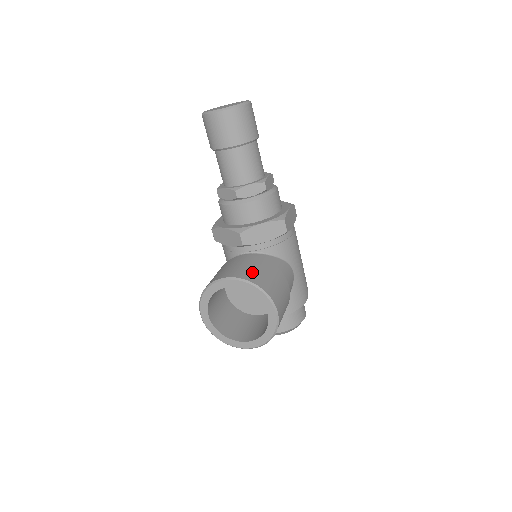
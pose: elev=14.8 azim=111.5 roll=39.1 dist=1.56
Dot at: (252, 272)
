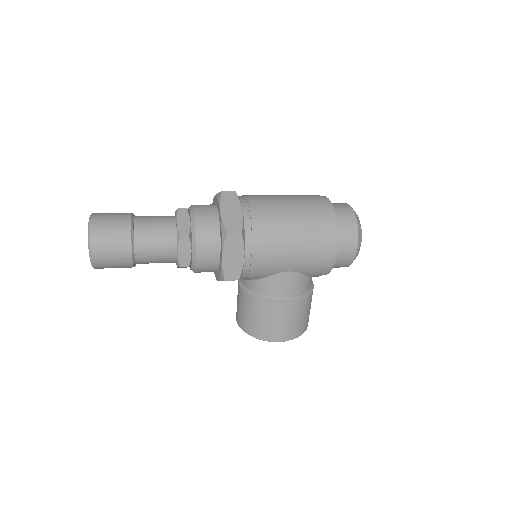
Dot at: (244, 319)
